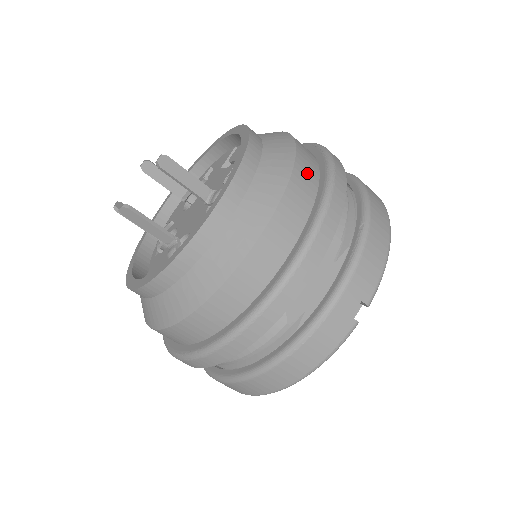
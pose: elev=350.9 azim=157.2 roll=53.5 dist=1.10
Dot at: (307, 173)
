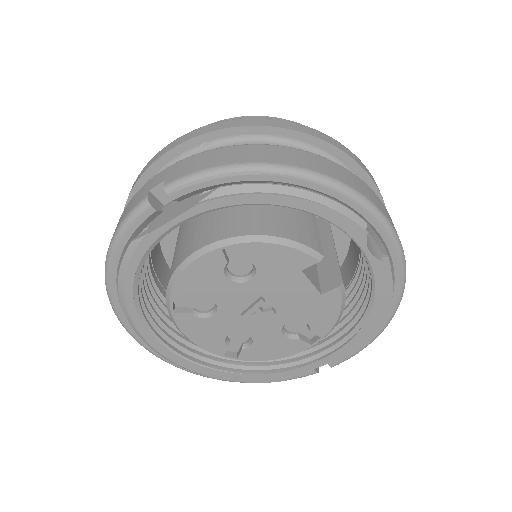
Dot at: occluded
